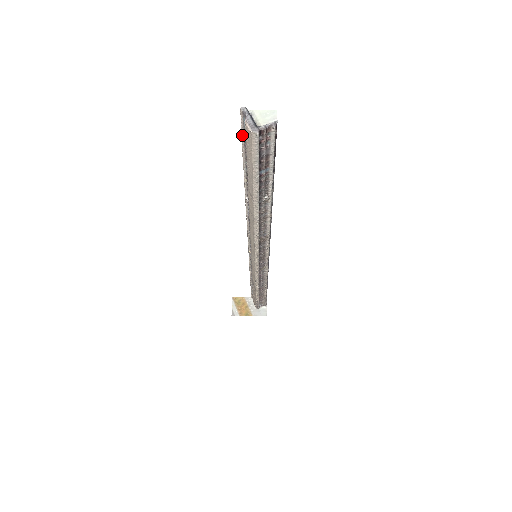
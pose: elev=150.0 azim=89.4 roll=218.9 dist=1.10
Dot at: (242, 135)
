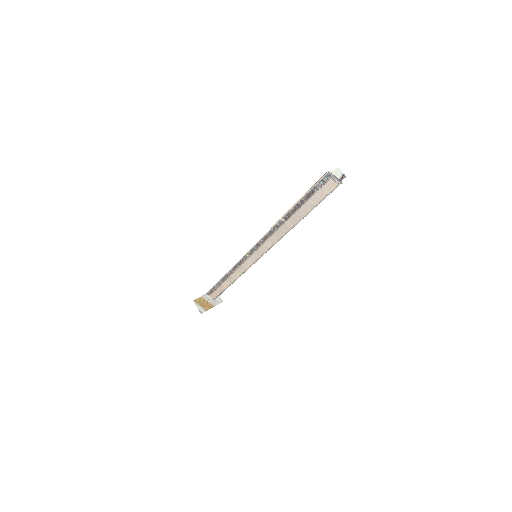
Dot at: (316, 185)
